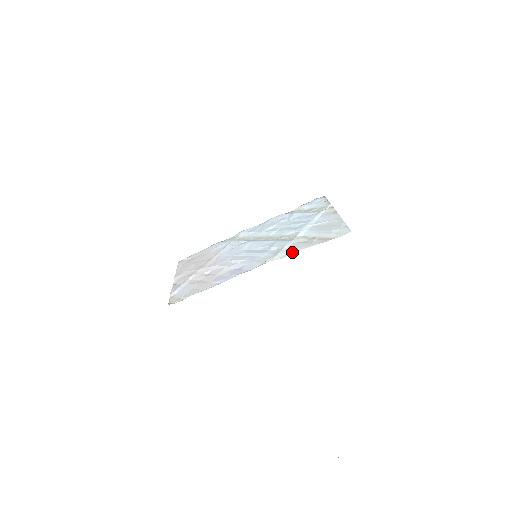
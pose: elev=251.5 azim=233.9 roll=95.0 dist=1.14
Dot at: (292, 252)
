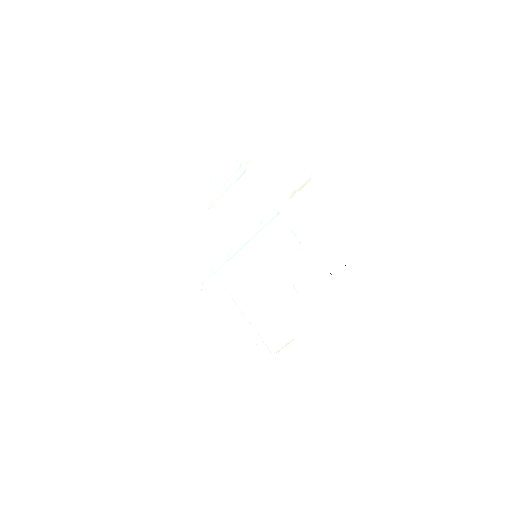
Dot at: (303, 220)
